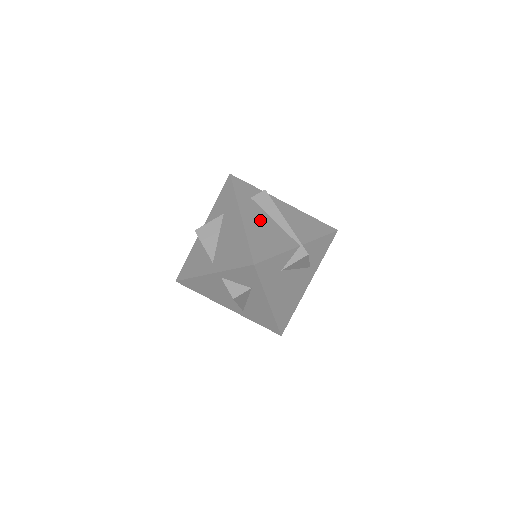
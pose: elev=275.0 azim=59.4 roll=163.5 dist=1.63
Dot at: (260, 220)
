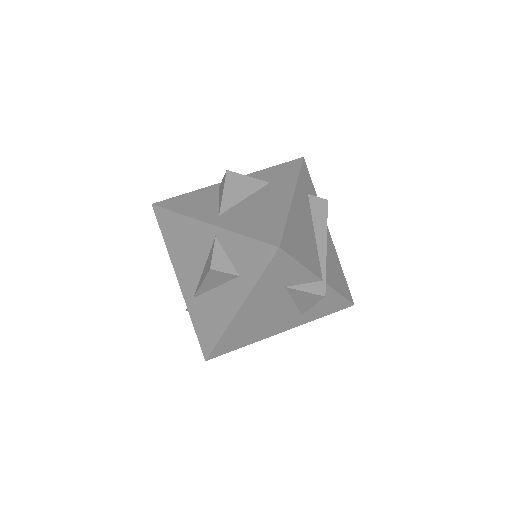
Dot at: (305, 219)
